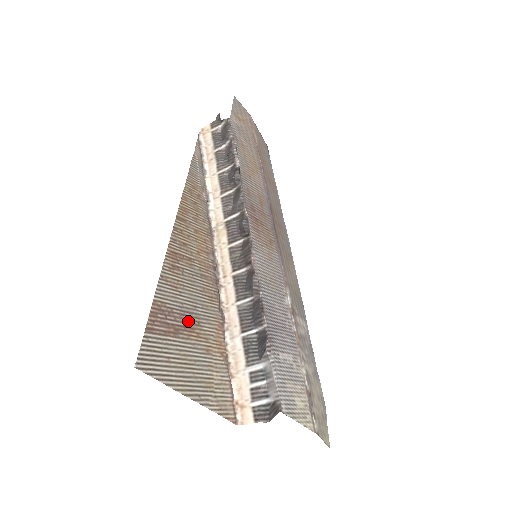
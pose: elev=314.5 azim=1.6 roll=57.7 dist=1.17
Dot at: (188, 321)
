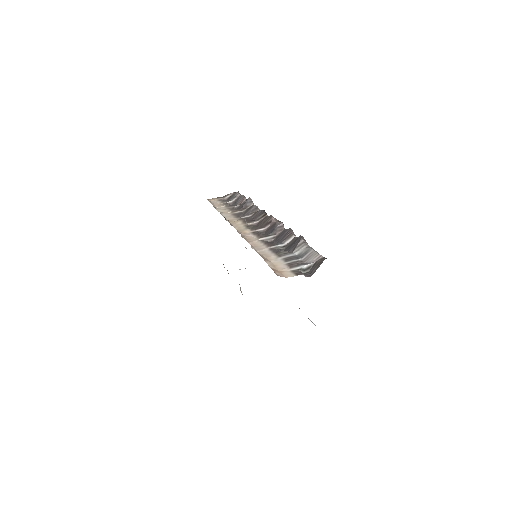
Dot at: occluded
